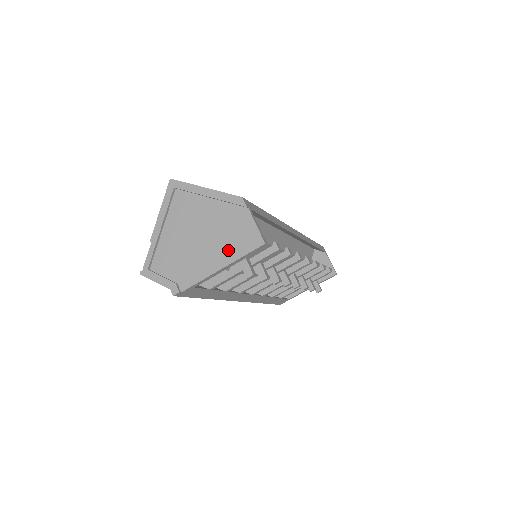
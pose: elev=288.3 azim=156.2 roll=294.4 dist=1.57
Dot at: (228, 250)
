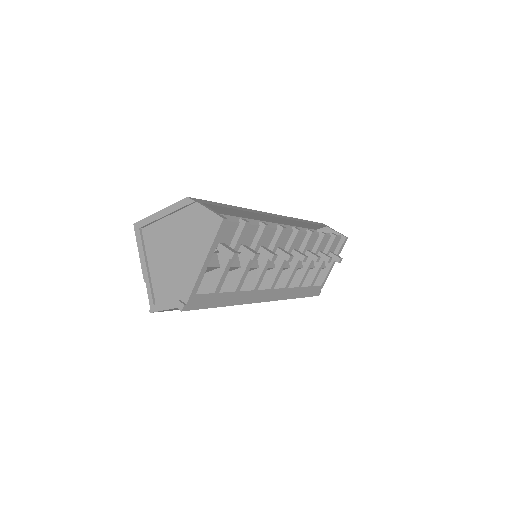
Dot at: (201, 245)
